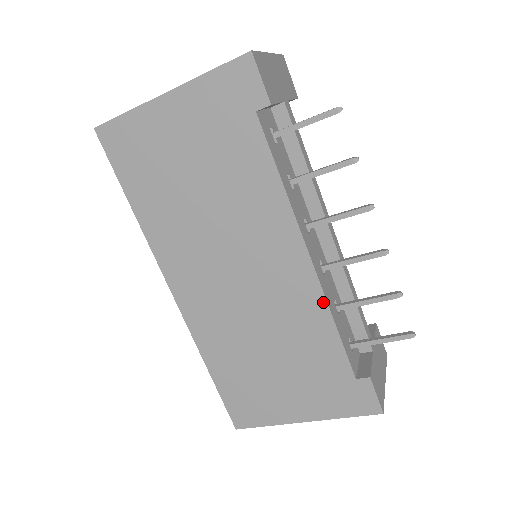
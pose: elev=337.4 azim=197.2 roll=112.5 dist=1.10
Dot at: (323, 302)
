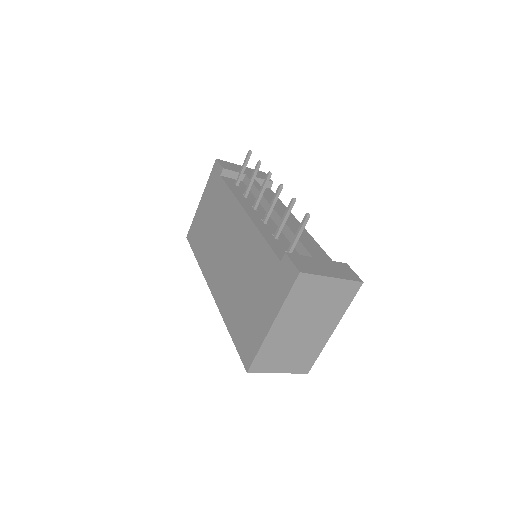
Dot at: (256, 230)
